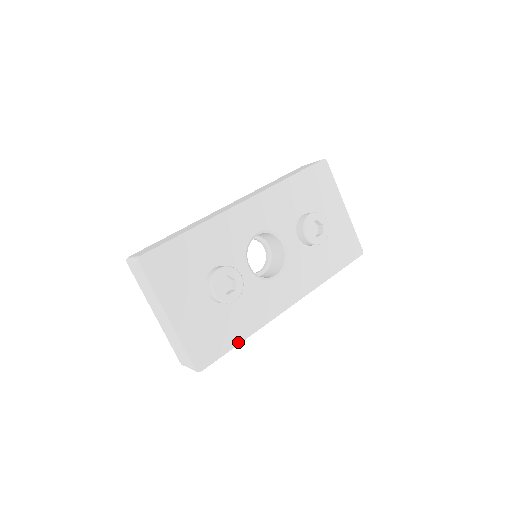
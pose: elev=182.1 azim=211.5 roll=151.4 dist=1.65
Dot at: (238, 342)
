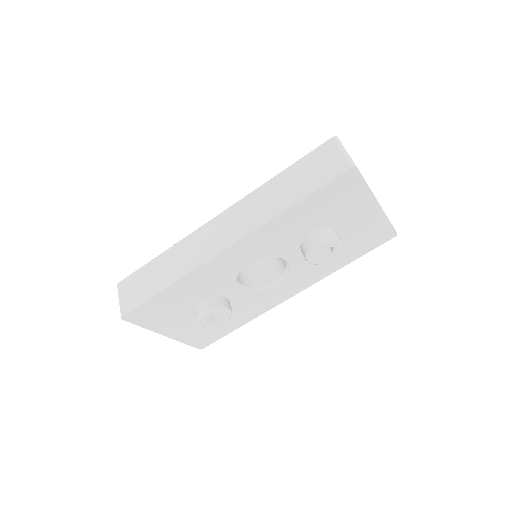
Dot at: (235, 328)
